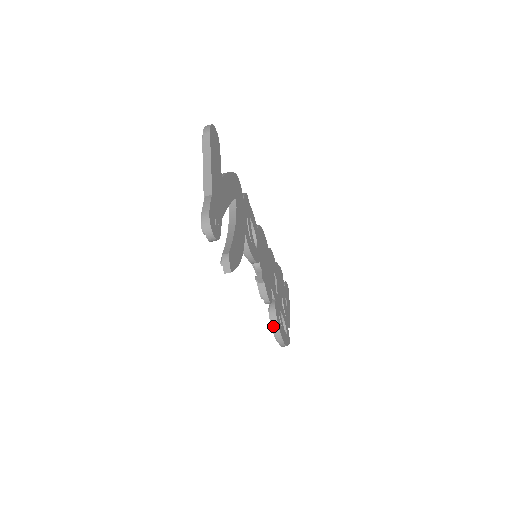
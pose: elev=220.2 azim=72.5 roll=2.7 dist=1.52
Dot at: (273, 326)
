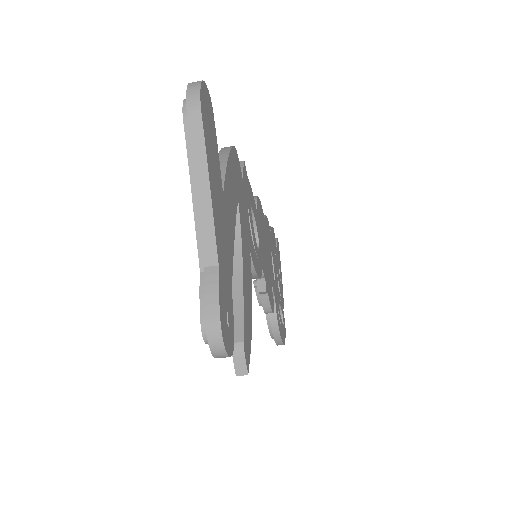
Dot at: (272, 331)
